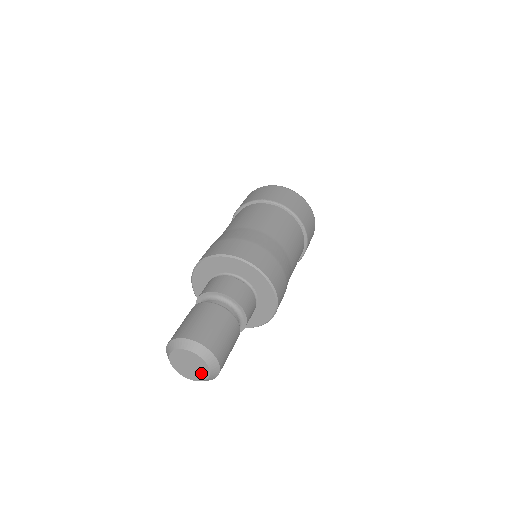
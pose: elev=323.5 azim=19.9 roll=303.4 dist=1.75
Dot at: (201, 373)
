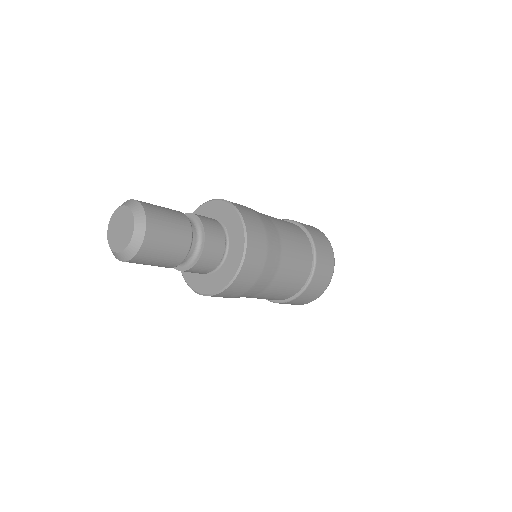
Dot at: (129, 229)
